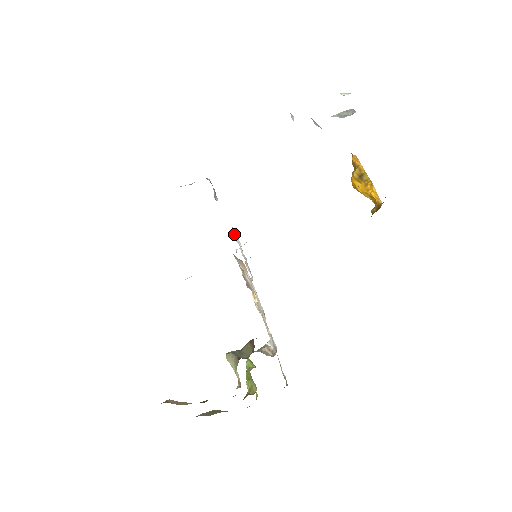
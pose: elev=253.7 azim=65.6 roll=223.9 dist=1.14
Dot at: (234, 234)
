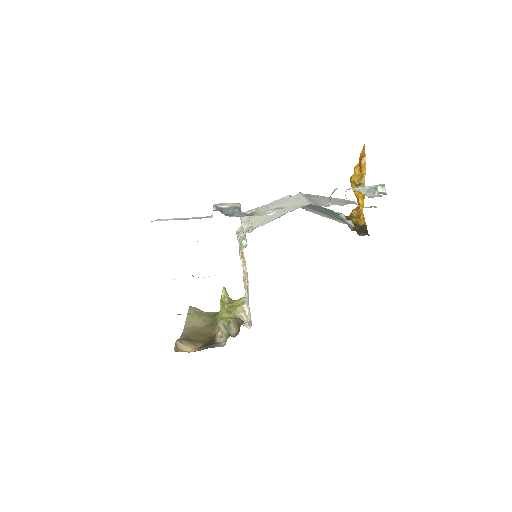
Dot at: (244, 233)
